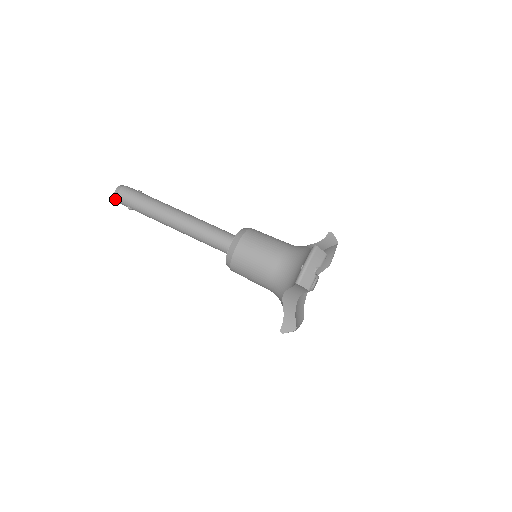
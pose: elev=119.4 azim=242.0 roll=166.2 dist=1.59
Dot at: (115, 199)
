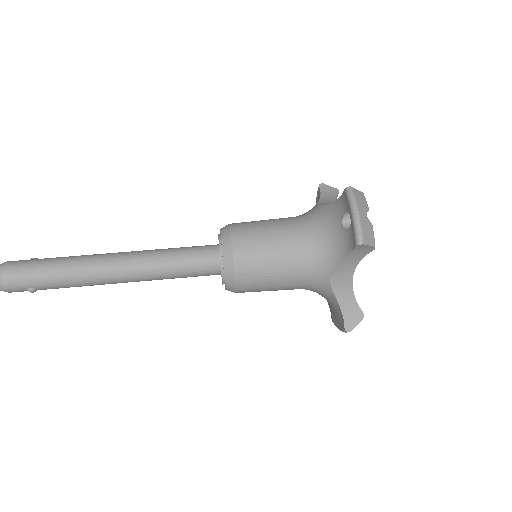
Dot at: (0, 289)
